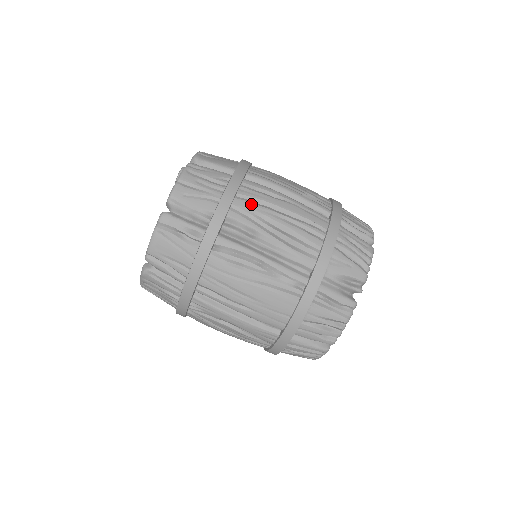
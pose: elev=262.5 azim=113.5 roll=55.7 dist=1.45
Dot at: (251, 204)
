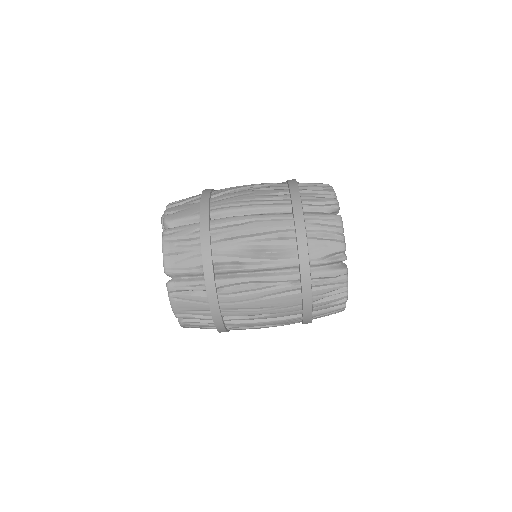
Dot at: (226, 242)
